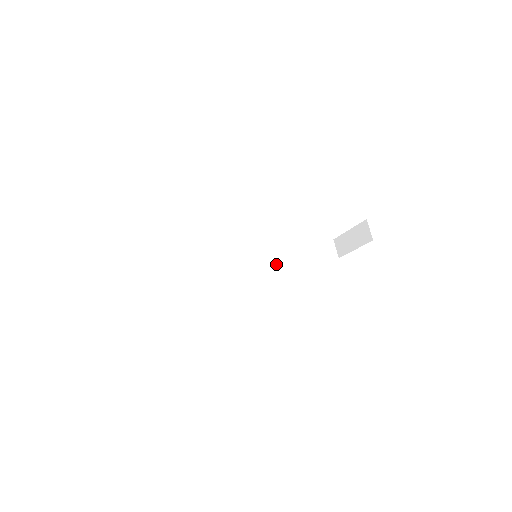
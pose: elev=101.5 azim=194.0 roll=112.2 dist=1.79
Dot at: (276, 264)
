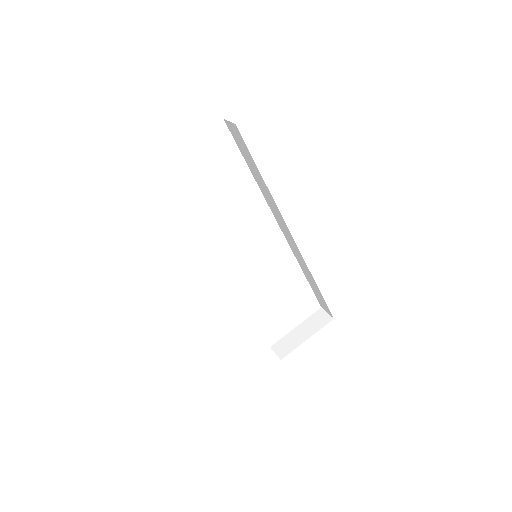
Dot at: occluded
